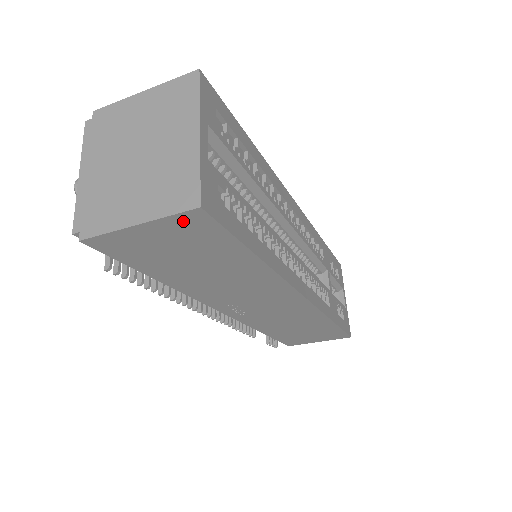
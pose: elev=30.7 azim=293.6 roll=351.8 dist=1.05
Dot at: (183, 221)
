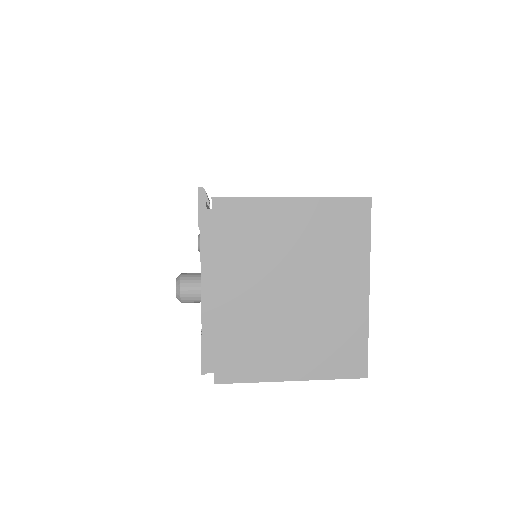
Dot at: occluded
